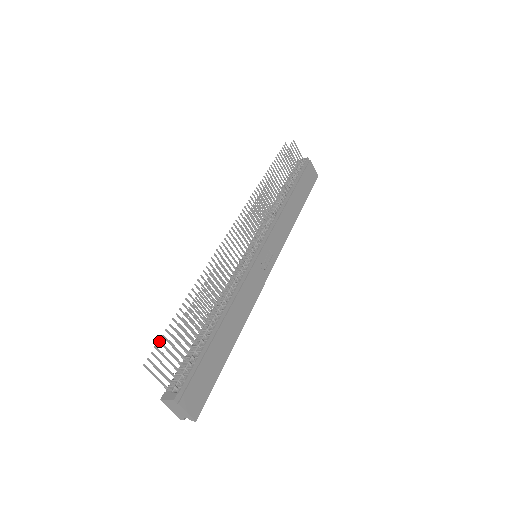
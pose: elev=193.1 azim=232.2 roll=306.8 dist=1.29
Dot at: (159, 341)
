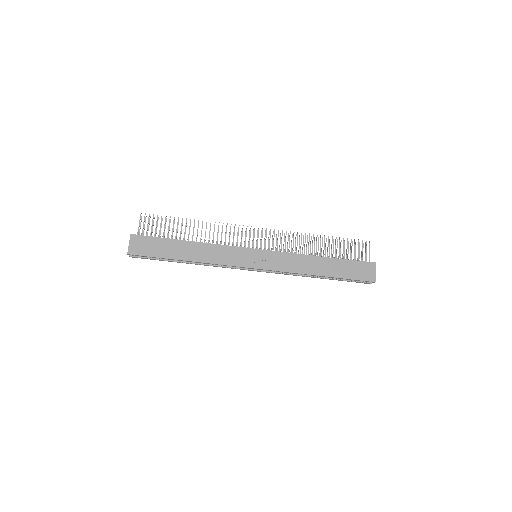
Dot at: (158, 217)
